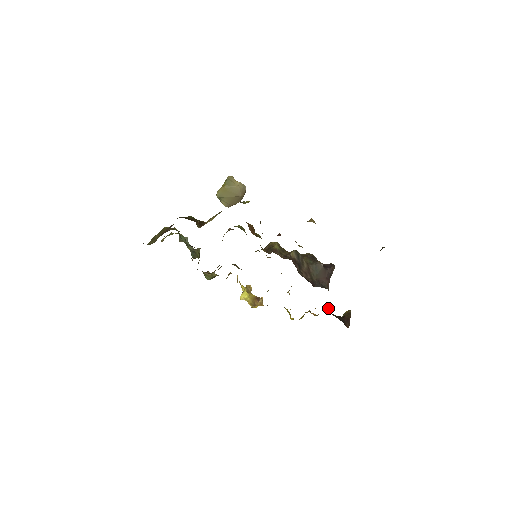
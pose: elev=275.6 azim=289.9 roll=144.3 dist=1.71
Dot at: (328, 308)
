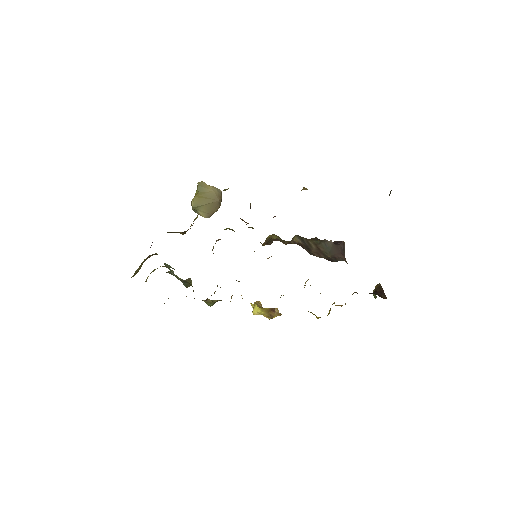
Dot at: occluded
